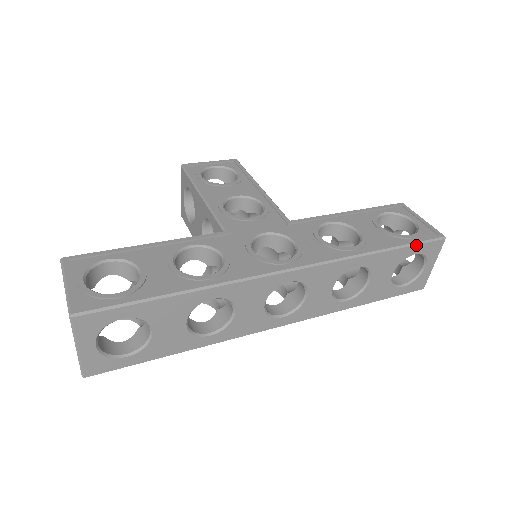
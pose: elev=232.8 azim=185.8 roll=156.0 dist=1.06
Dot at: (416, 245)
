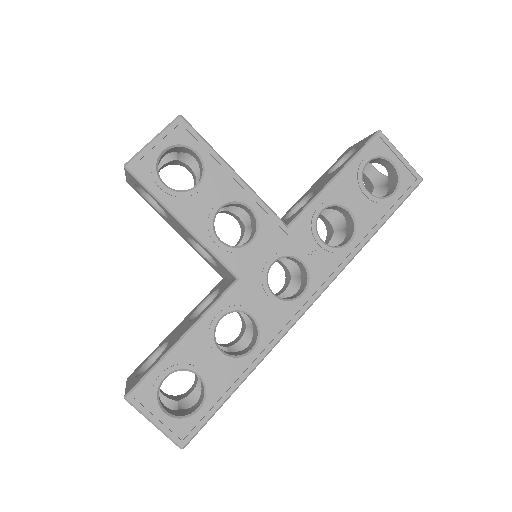
Dot at: occluded
